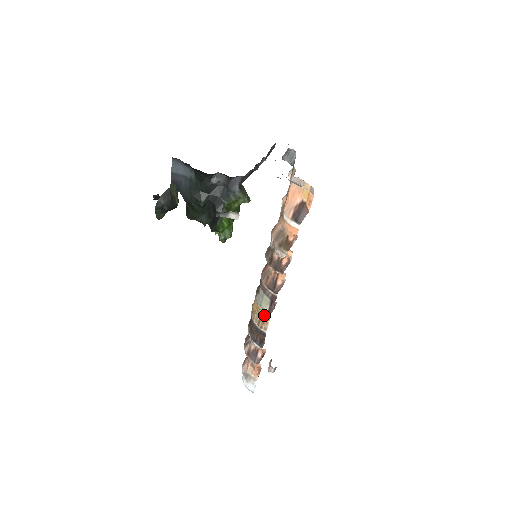
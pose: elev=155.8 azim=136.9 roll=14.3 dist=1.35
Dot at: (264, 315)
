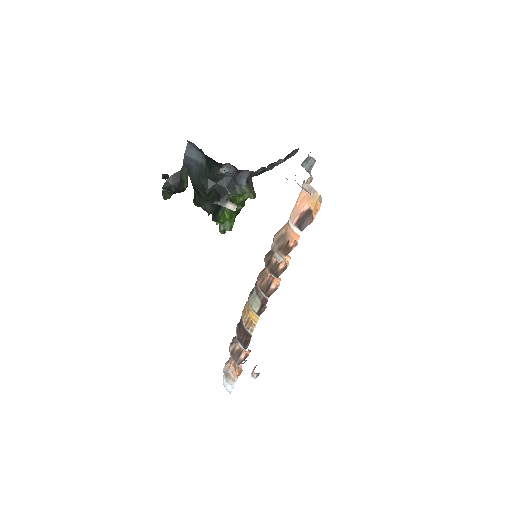
Dot at: (253, 316)
